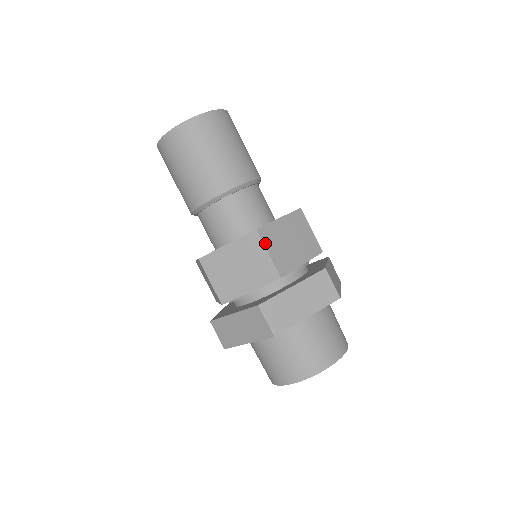
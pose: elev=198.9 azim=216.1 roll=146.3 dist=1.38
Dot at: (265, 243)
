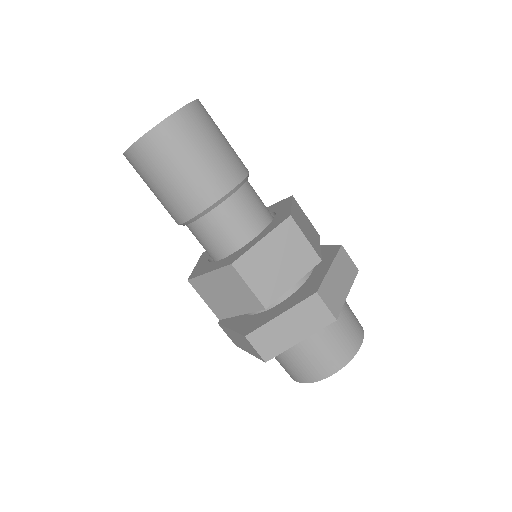
Dot at: (243, 276)
